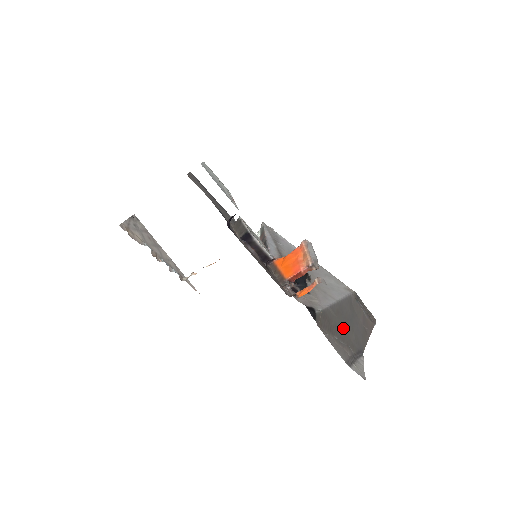
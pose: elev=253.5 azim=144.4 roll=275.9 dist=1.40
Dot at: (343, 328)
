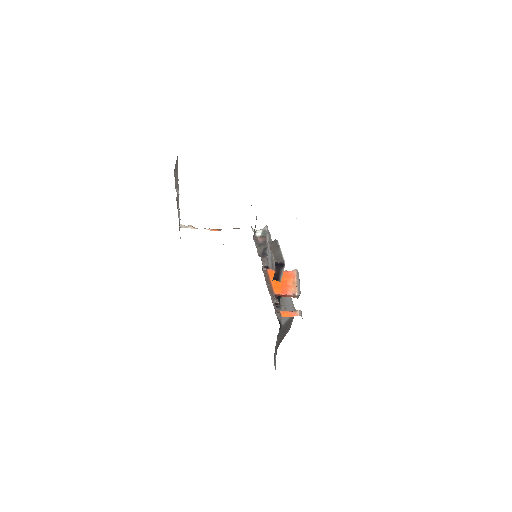
Dot at: (281, 335)
